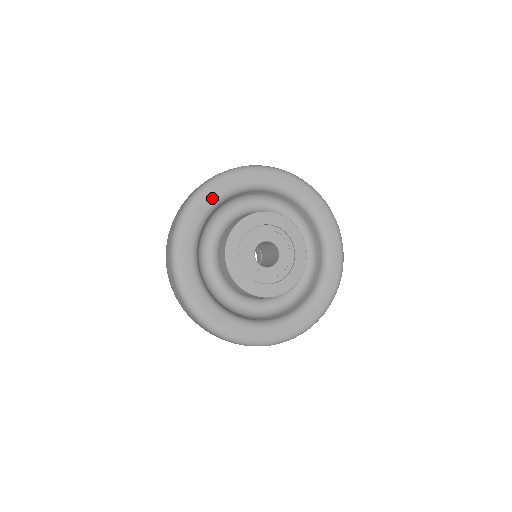
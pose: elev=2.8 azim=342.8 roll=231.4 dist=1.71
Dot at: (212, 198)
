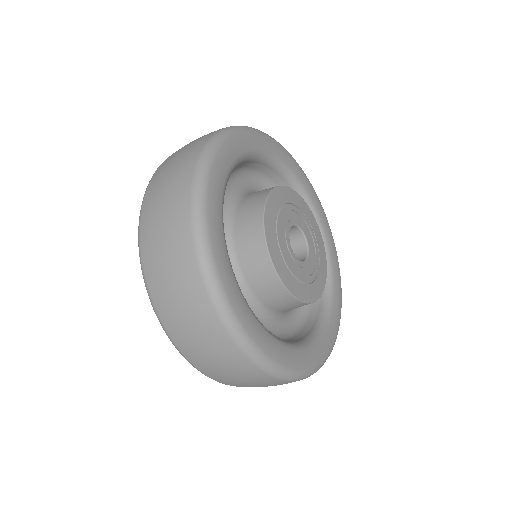
Dot at: (278, 153)
